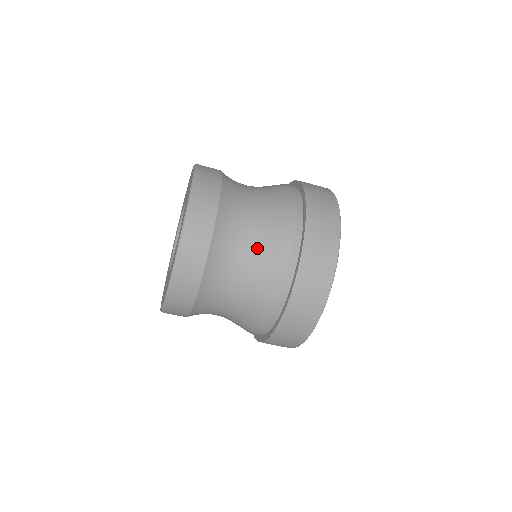
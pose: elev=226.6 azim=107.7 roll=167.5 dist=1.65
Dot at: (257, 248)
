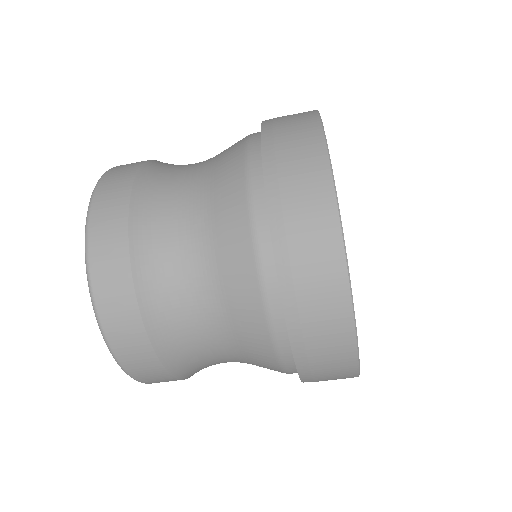
Dot at: (204, 191)
